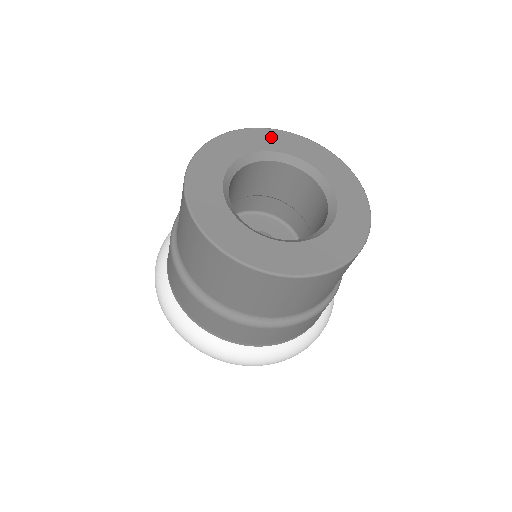
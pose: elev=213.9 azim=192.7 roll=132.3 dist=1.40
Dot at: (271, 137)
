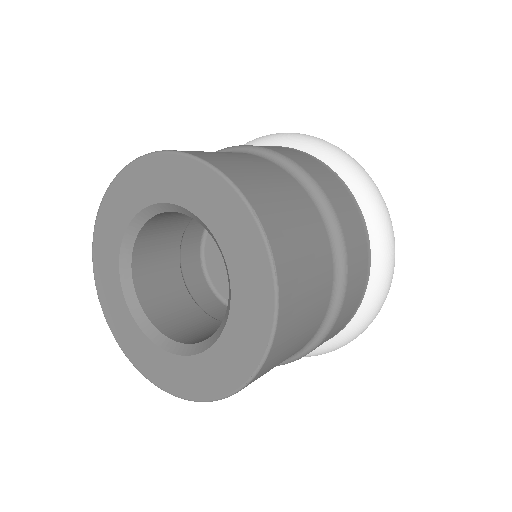
Dot at: (119, 197)
